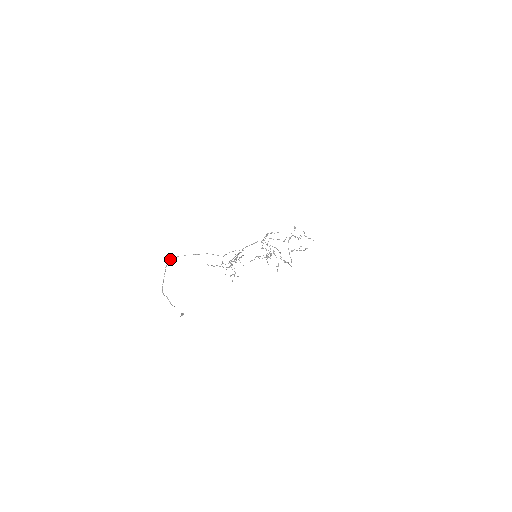
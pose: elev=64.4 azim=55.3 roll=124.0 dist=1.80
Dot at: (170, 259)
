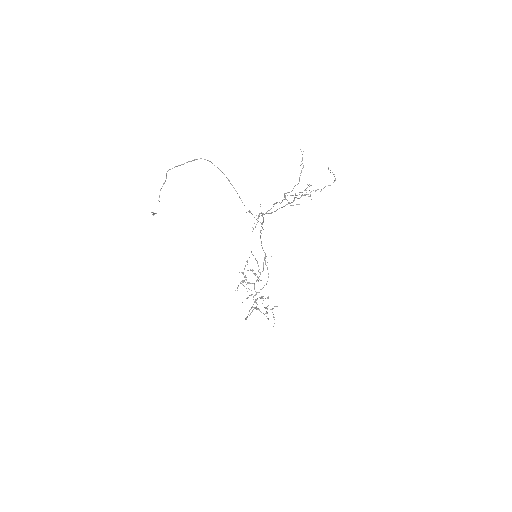
Dot at: occluded
